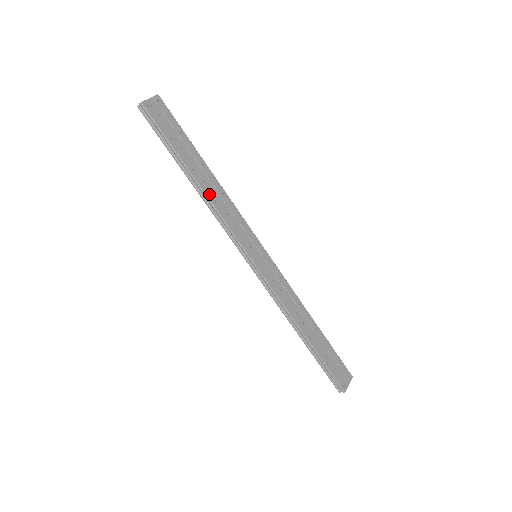
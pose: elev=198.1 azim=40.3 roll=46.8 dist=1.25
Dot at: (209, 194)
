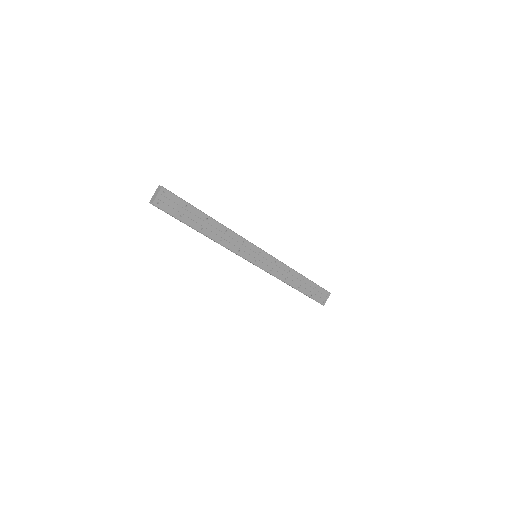
Dot at: (216, 238)
